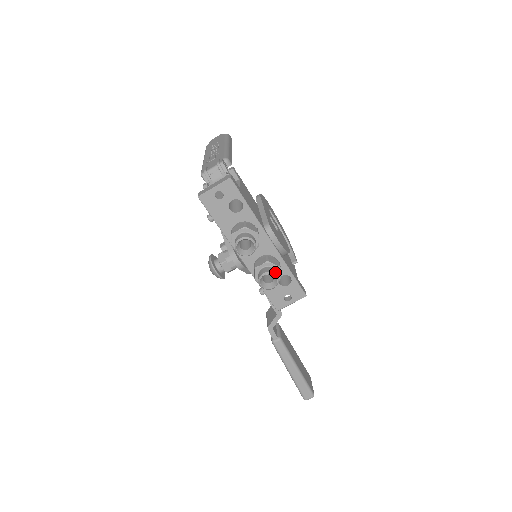
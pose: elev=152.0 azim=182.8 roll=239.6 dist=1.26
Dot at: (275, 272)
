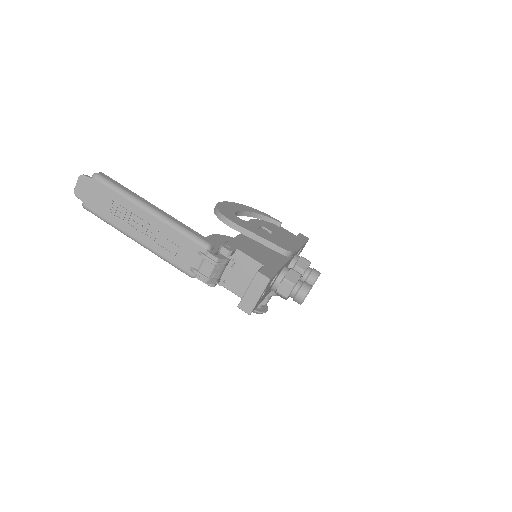
Dot at: (316, 273)
